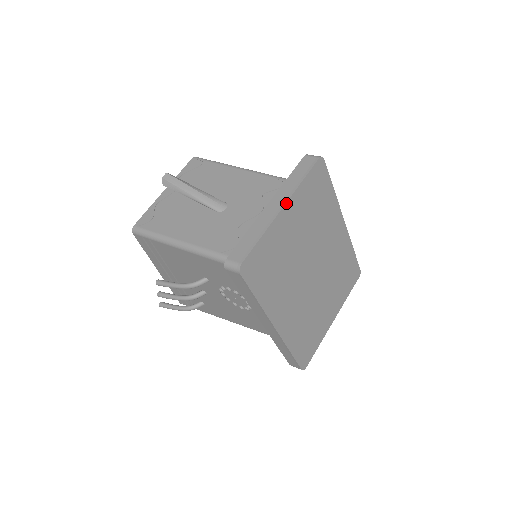
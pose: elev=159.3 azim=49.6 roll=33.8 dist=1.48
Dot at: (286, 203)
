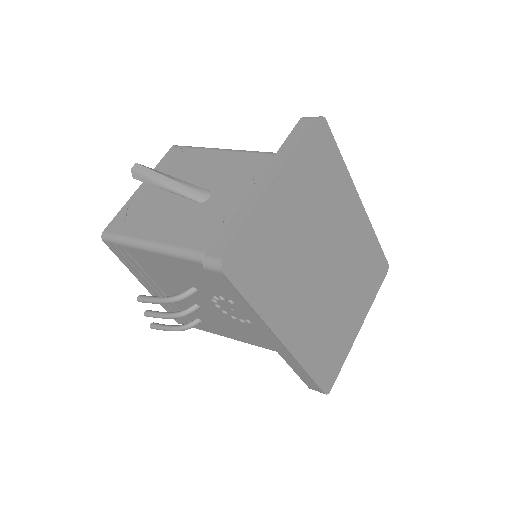
Dot at: (279, 177)
